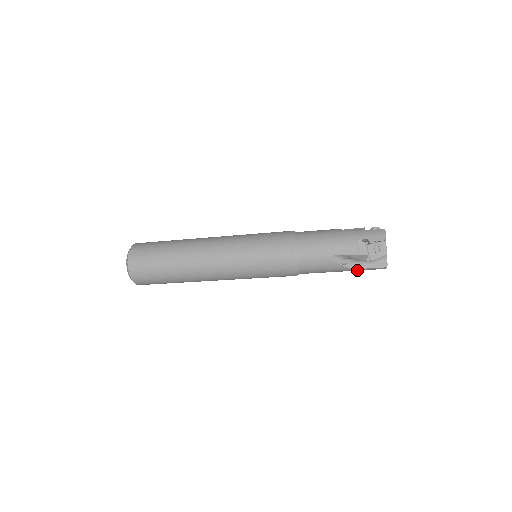
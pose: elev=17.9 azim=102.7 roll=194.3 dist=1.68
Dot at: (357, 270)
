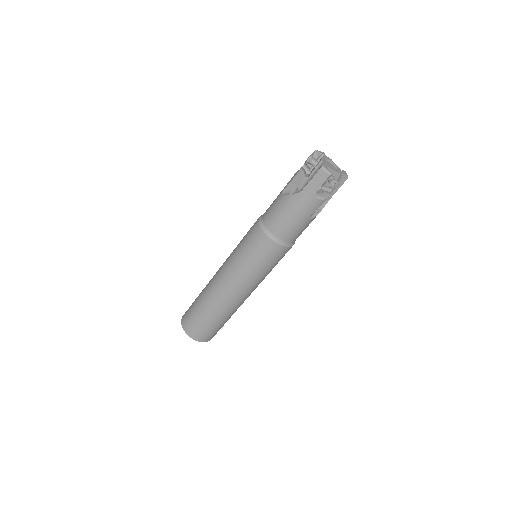
Dot at: (307, 193)
